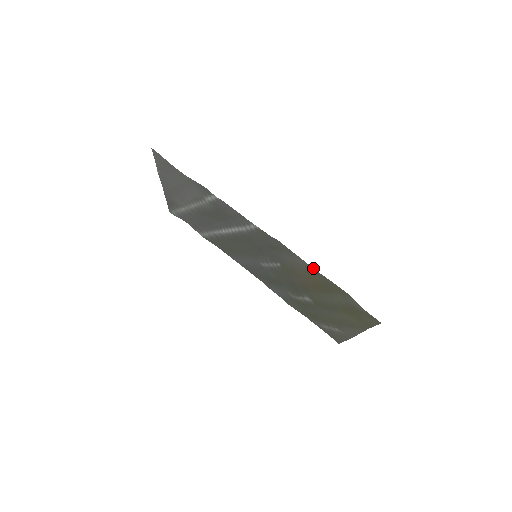
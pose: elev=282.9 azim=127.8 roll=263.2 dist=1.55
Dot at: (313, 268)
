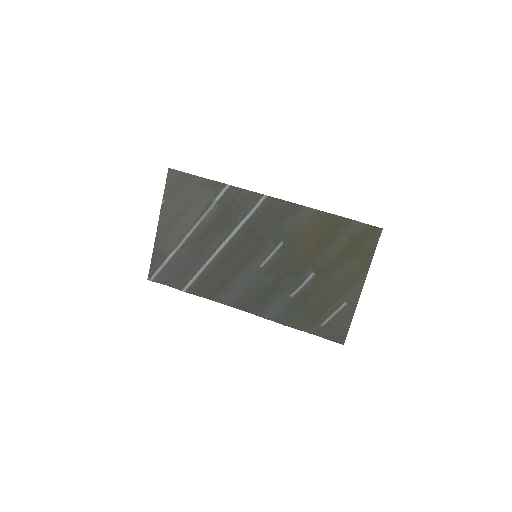
Dot at: (318, 210)
